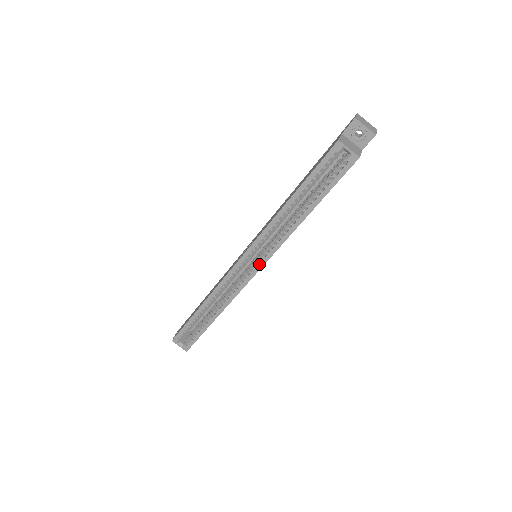
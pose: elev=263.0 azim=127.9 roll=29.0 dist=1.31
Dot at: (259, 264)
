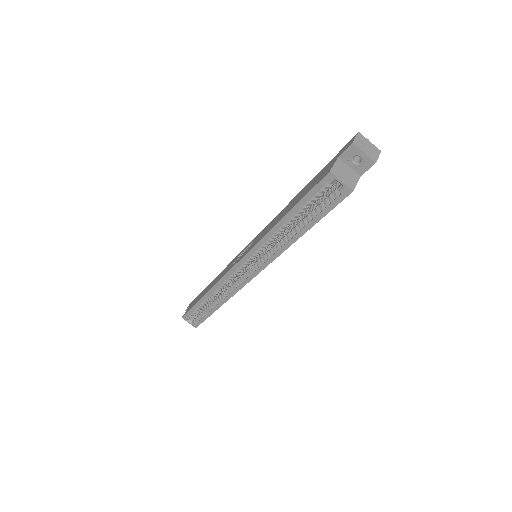
Dot at: (255, 271)
